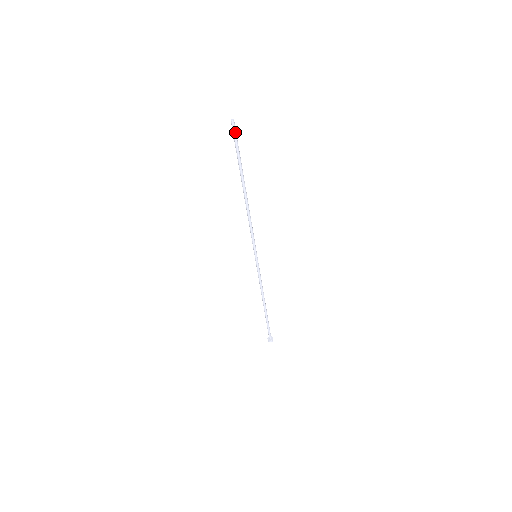
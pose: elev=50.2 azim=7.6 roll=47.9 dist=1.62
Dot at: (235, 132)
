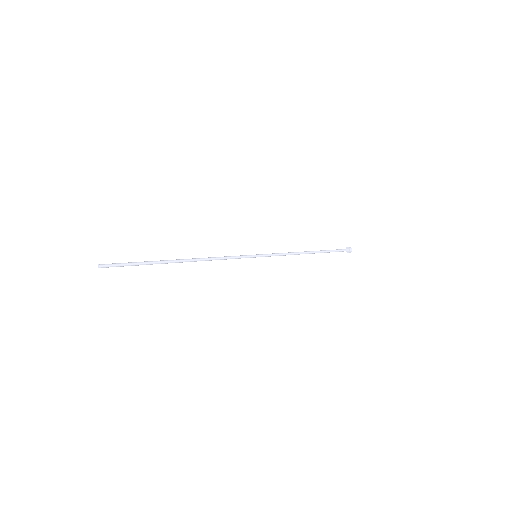
Dot at: (113, 266)
